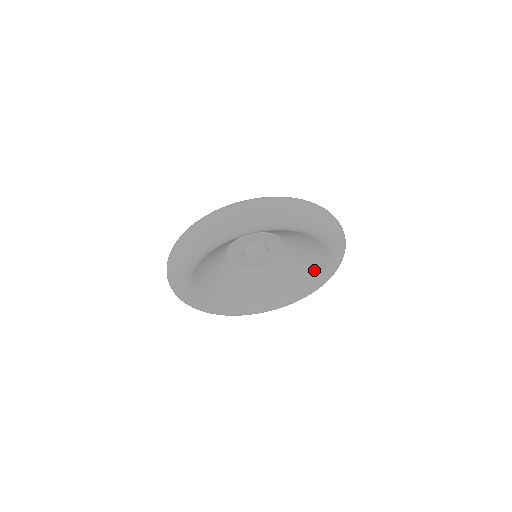
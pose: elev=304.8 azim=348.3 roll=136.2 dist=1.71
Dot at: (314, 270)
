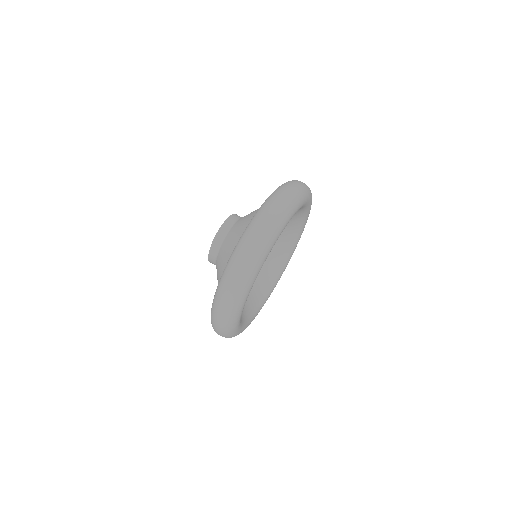
Dot at: occluded
